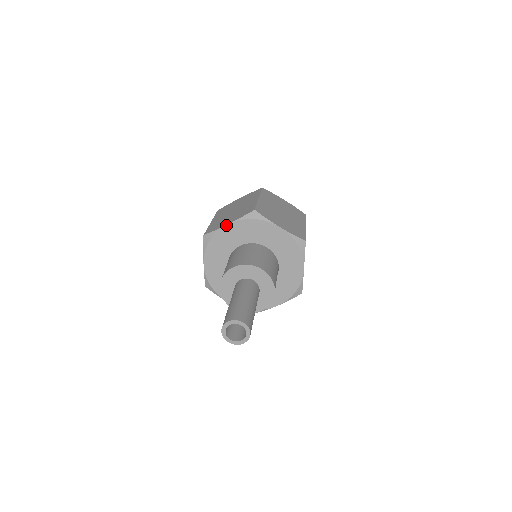
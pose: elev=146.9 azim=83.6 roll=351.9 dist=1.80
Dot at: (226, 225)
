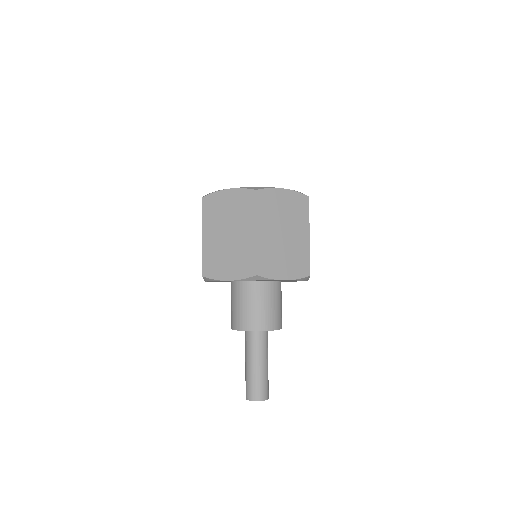
Dot at: occluded
